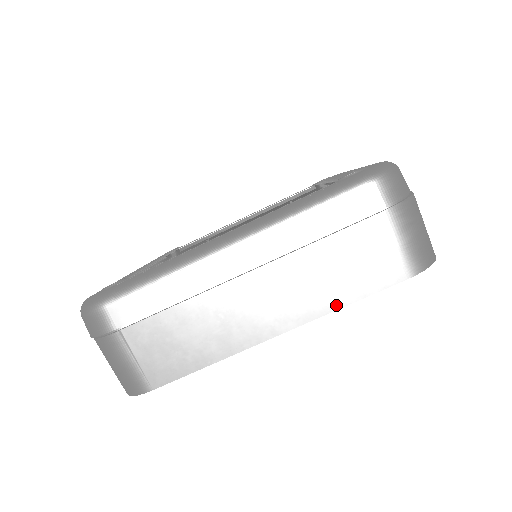
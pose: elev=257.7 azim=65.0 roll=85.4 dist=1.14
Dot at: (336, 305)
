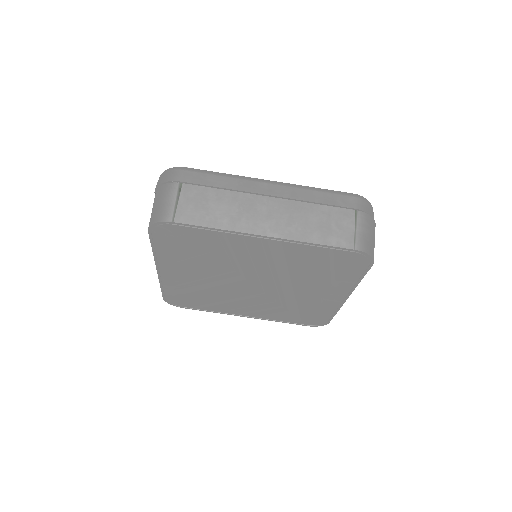
Dot at: (307, 240)
